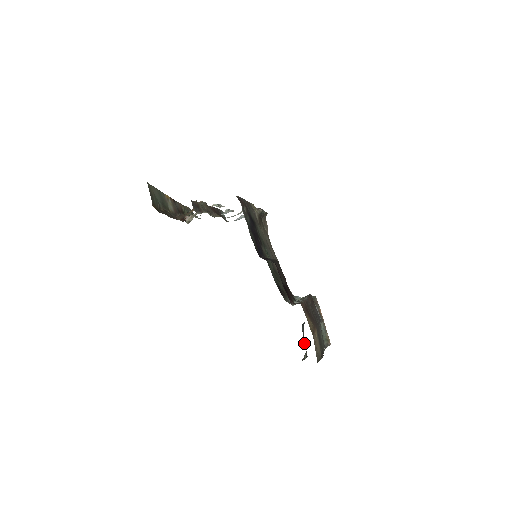
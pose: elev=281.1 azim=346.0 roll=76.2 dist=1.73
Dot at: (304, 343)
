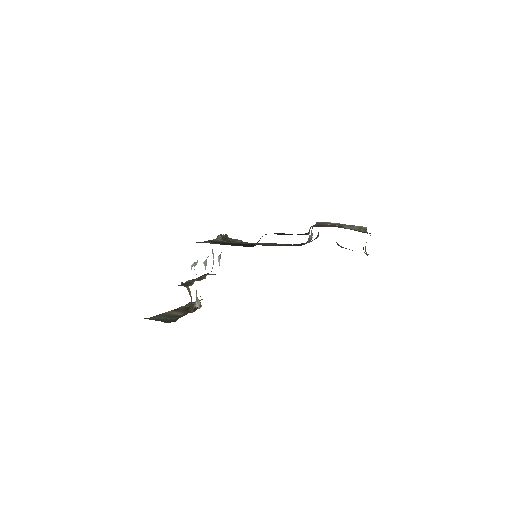
Dot at: occluded
